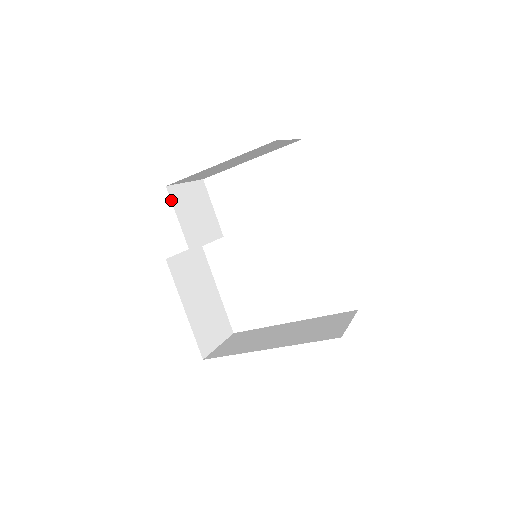
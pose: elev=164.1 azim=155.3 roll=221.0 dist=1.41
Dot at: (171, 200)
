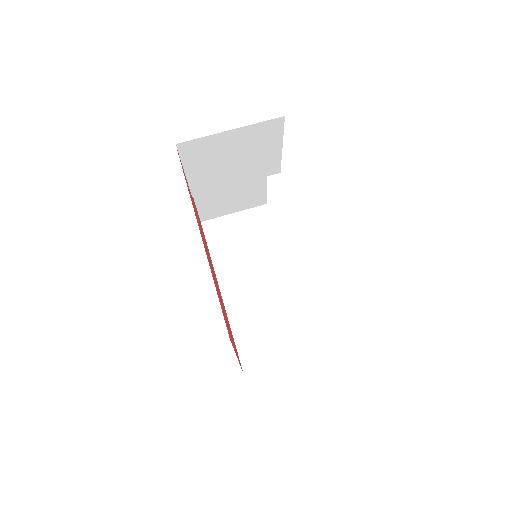
Dot at: (180, 156)
